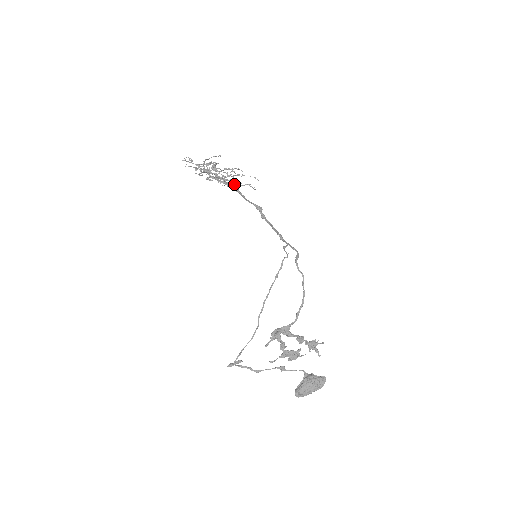
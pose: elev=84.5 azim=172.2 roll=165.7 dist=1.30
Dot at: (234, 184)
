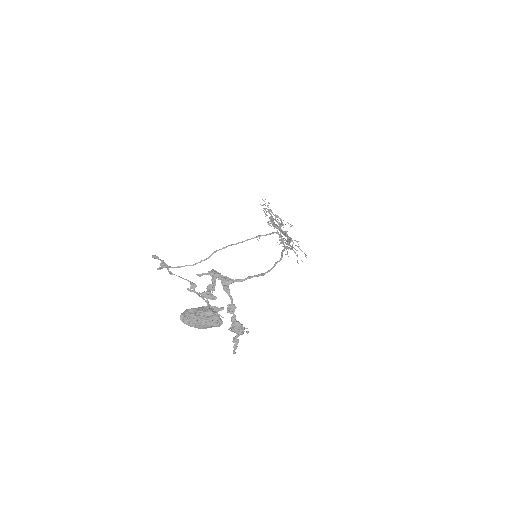
Dot at: (285, 243)
